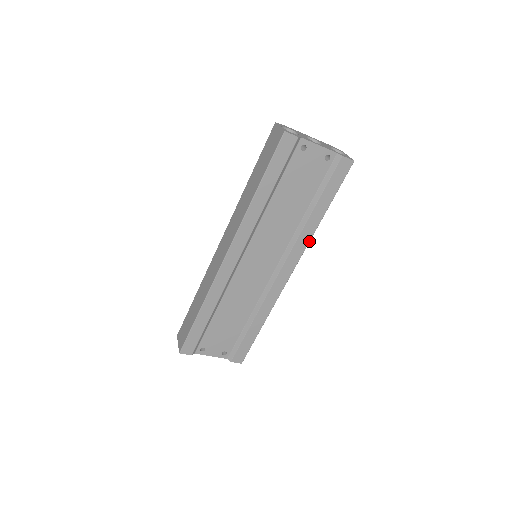
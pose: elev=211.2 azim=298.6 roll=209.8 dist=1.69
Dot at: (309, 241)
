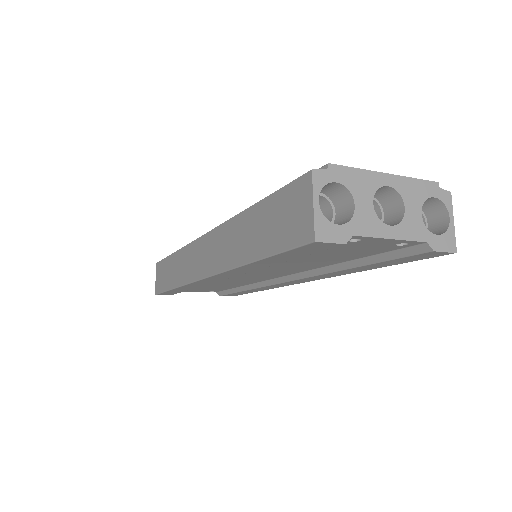
Dot at: (337, 275)
